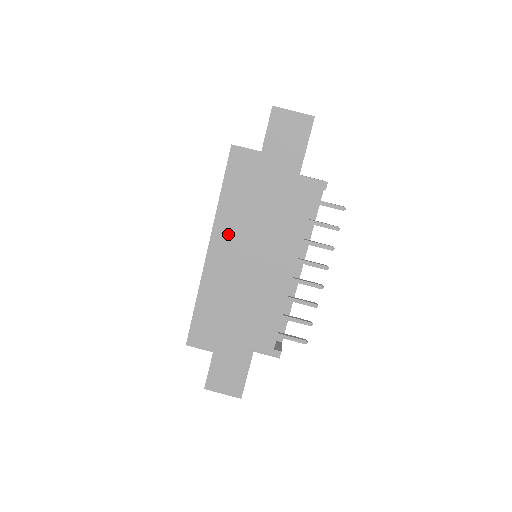
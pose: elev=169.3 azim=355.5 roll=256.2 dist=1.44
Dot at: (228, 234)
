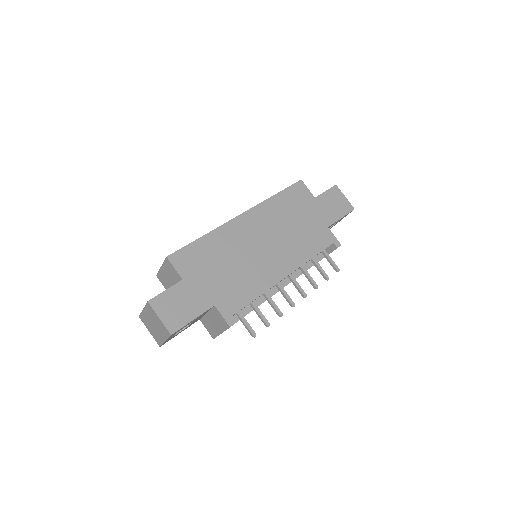
Dot at: (262, 218)
